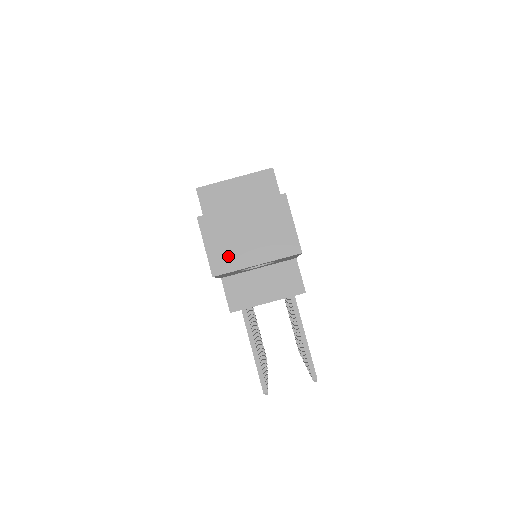
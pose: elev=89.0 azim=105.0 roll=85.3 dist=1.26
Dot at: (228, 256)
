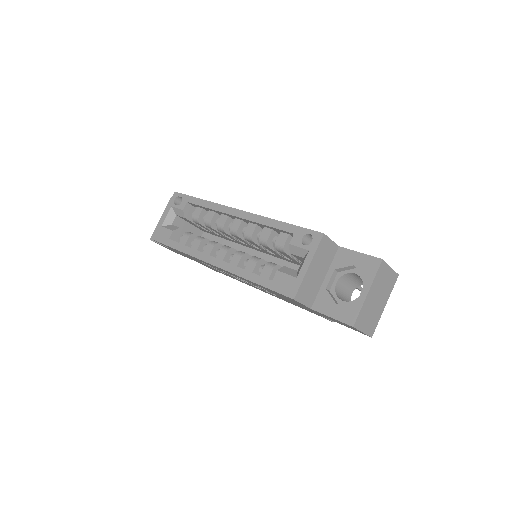
Dot at: (373, 321)
